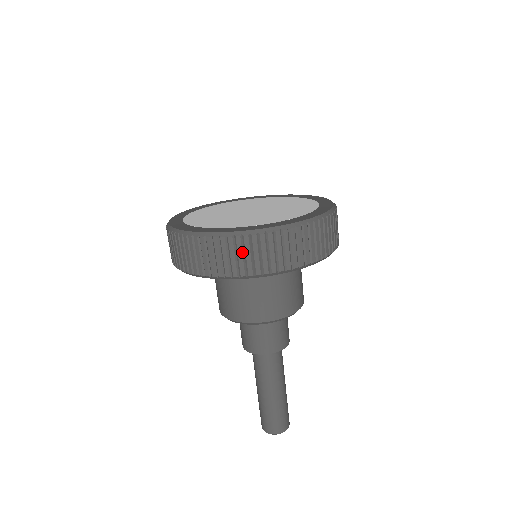
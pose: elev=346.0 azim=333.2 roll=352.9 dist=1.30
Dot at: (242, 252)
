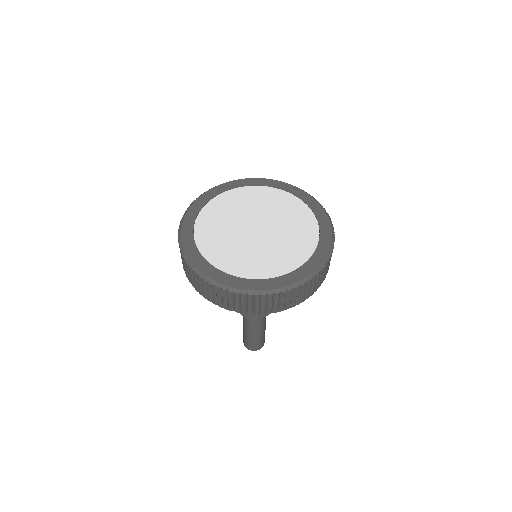
Dot at: (320, 278)
